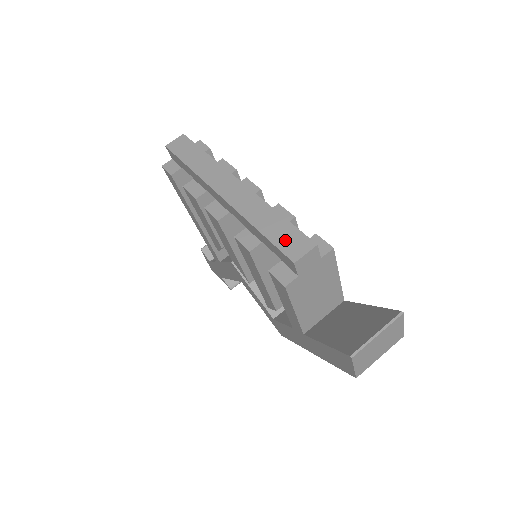
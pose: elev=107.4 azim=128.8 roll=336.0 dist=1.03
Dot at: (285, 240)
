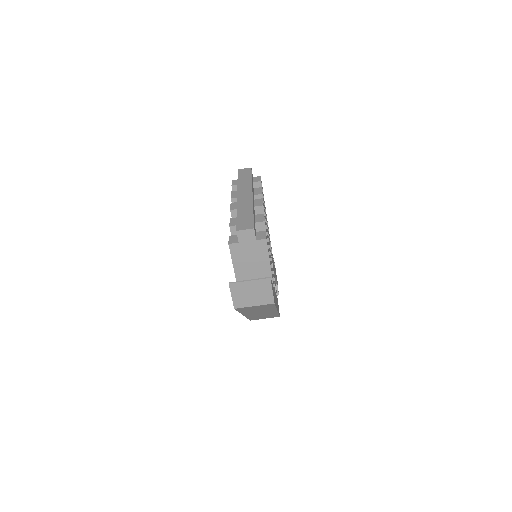
Dot at: (243, 222)
